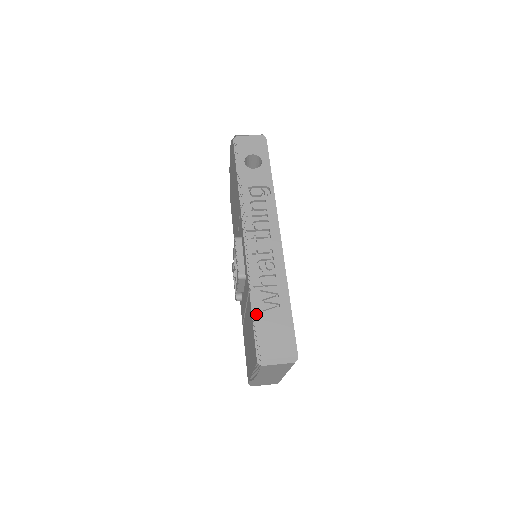
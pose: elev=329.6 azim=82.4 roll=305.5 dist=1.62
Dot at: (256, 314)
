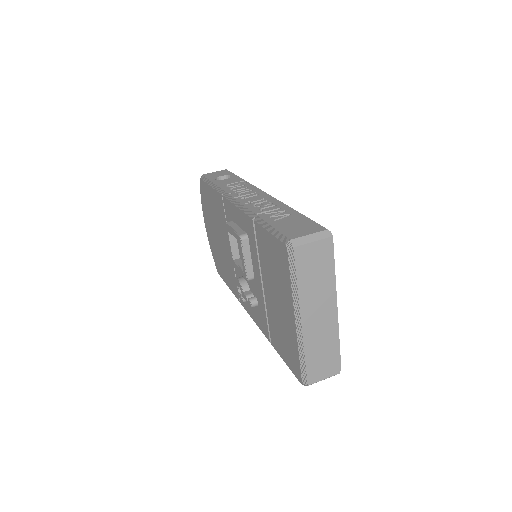
Dot at: (268, 223)
